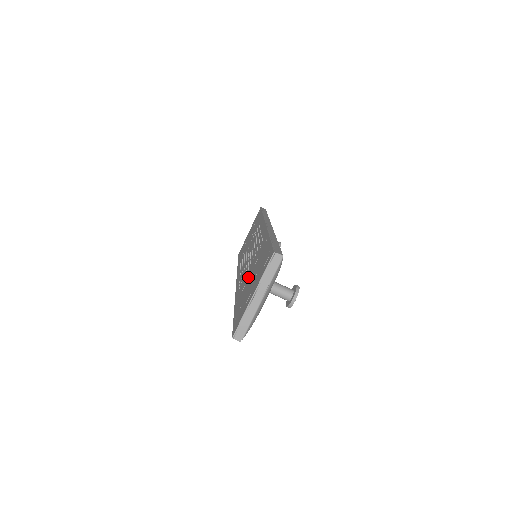
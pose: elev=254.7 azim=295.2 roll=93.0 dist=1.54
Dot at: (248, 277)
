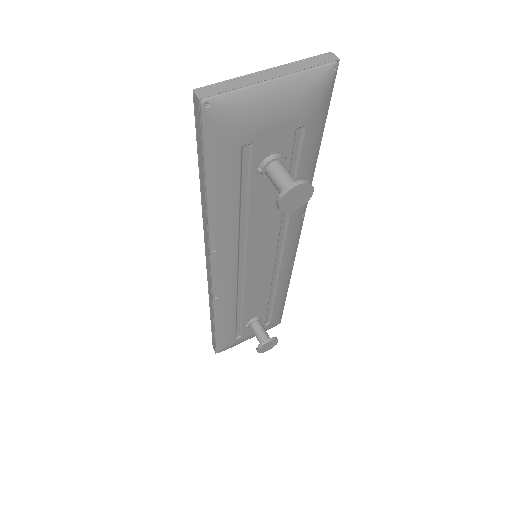
Dot at: occluded
